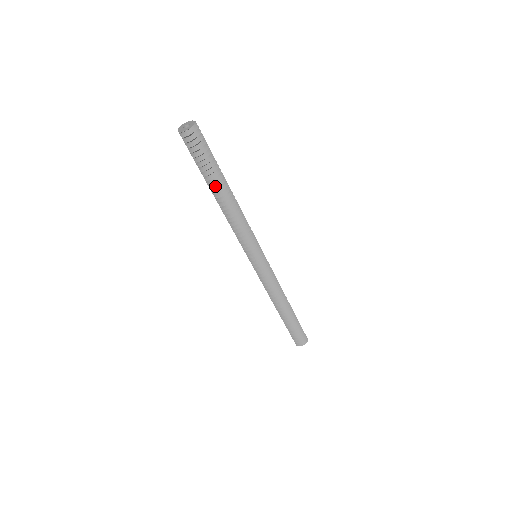
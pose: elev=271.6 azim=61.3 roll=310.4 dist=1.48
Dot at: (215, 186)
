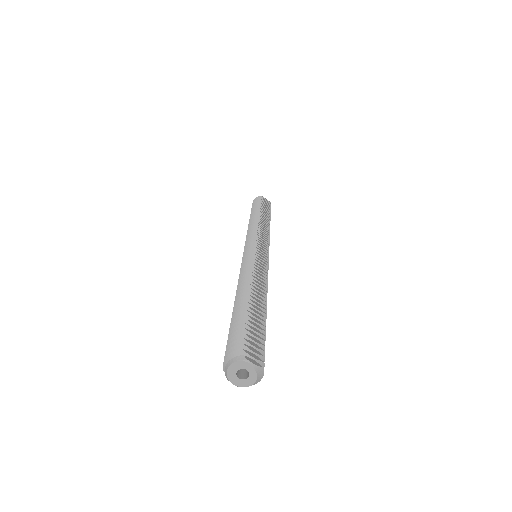
Dot at: occluded
